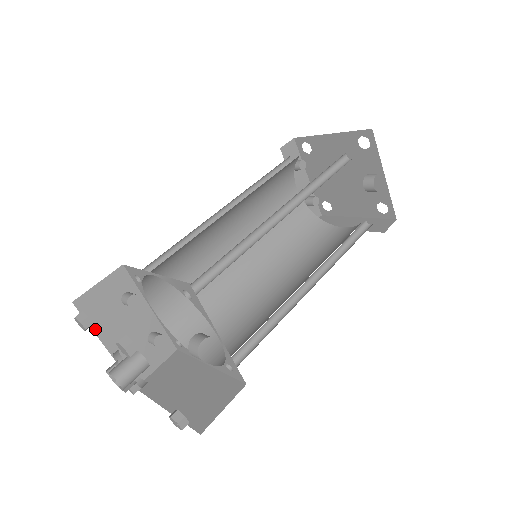
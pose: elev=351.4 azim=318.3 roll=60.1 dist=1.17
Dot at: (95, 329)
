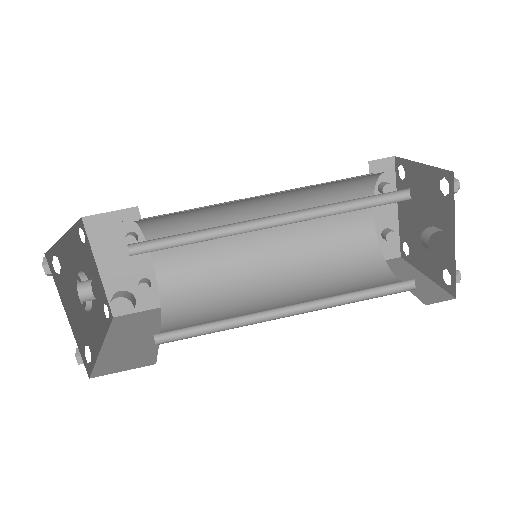
Dot at: (94, 249)
